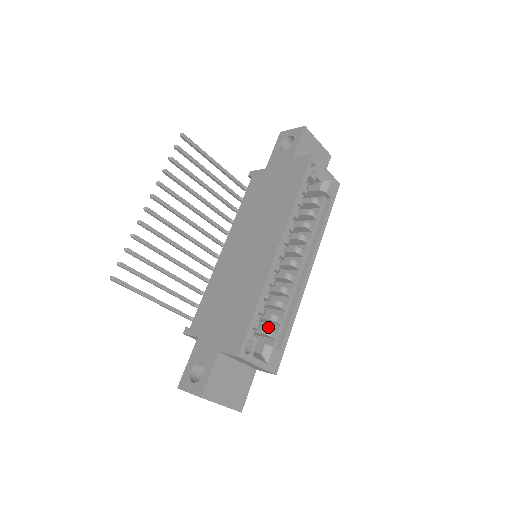
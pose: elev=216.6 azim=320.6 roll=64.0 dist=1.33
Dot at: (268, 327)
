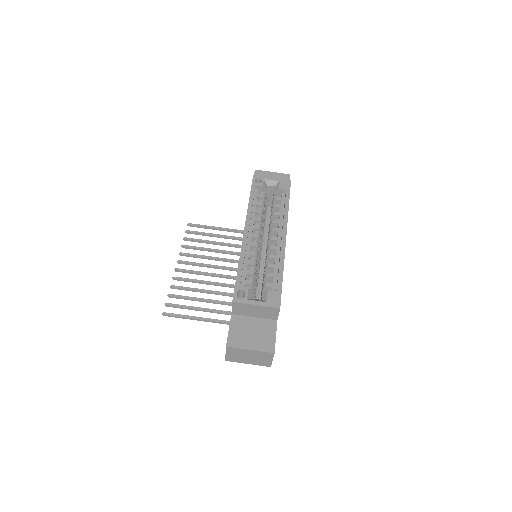
Dot at: occluded
